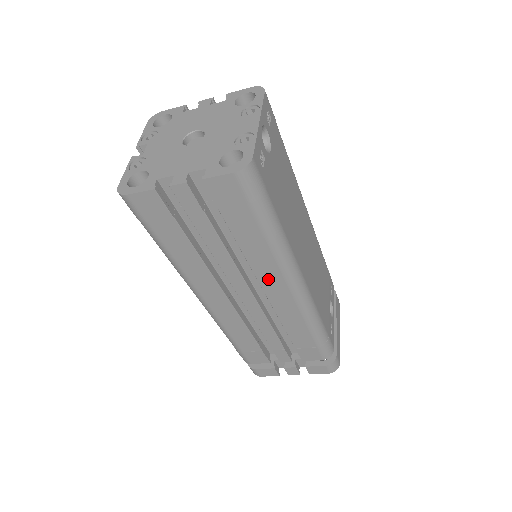
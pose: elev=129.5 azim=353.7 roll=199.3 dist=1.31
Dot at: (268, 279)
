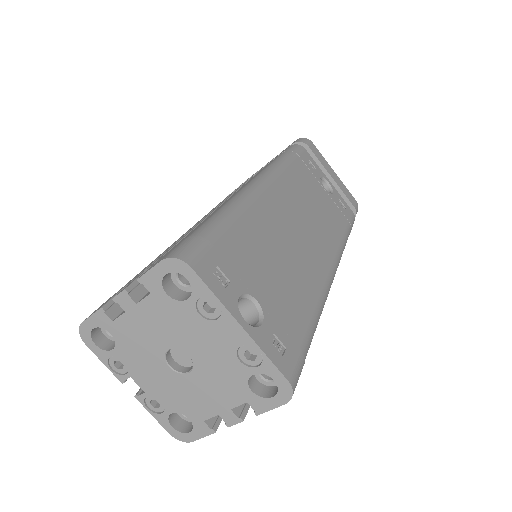
Dot at: occluded
